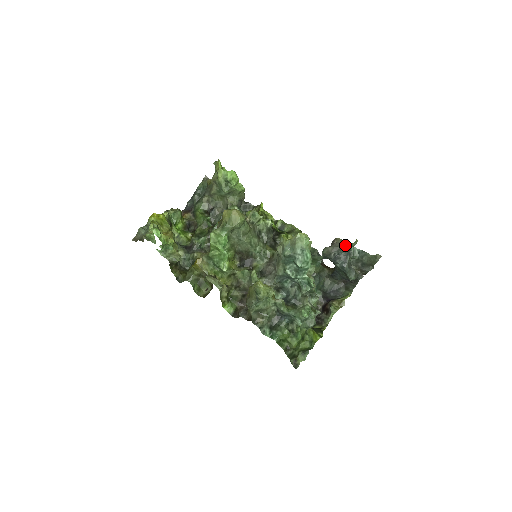
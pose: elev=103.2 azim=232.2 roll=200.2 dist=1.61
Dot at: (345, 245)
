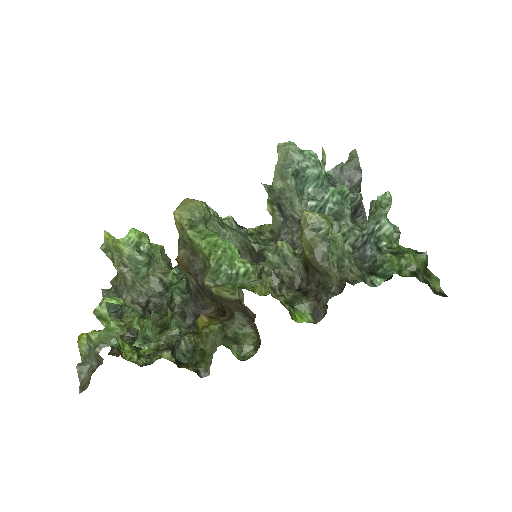
Dot at: occluded
